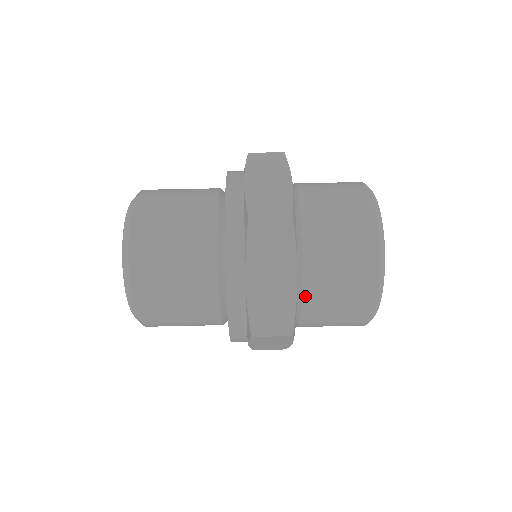
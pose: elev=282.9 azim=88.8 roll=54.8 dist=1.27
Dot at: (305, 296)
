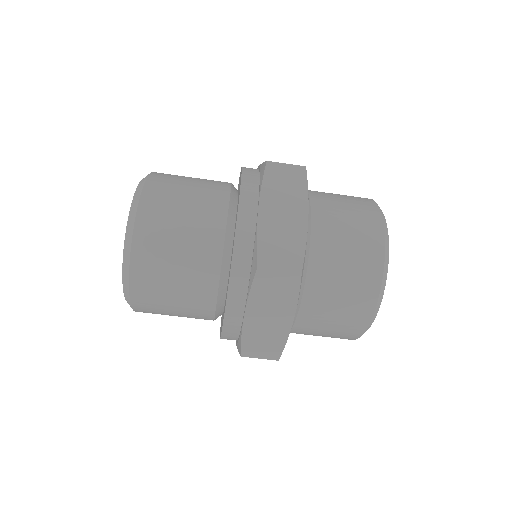
Dot at: (297, 324)
